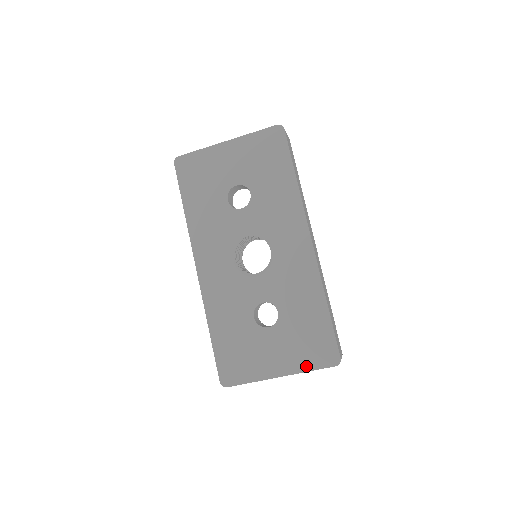
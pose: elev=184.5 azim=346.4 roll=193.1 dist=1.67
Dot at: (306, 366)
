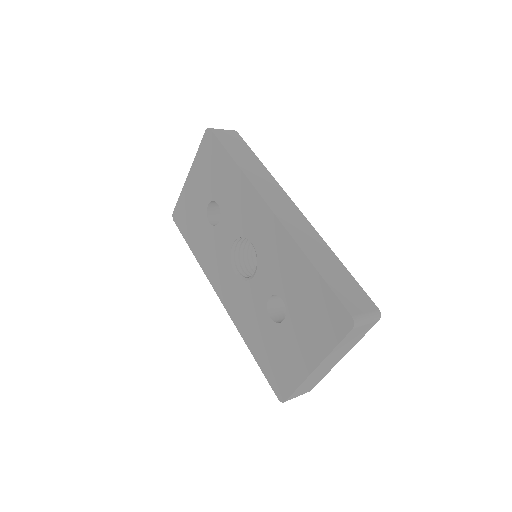
Dot at: (329, 344)
